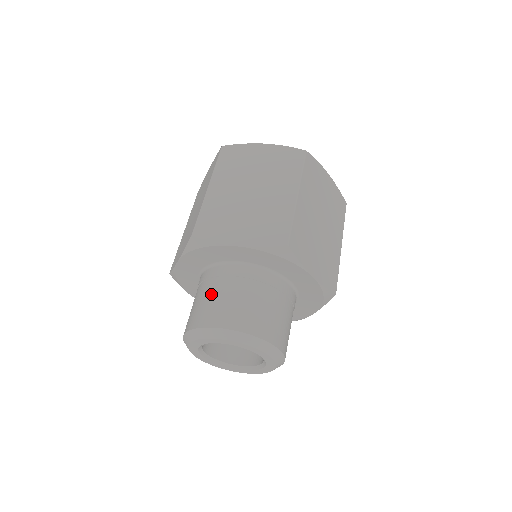
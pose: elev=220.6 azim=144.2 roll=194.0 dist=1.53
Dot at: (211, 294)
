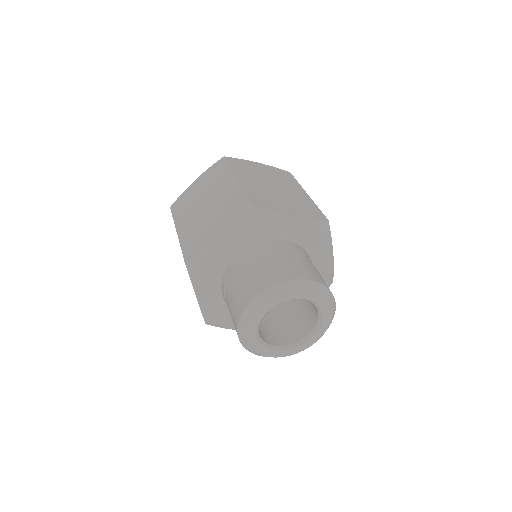
Dot at: (232, 291)
